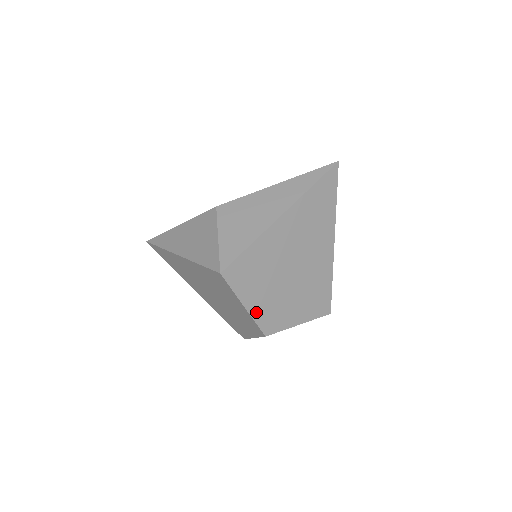
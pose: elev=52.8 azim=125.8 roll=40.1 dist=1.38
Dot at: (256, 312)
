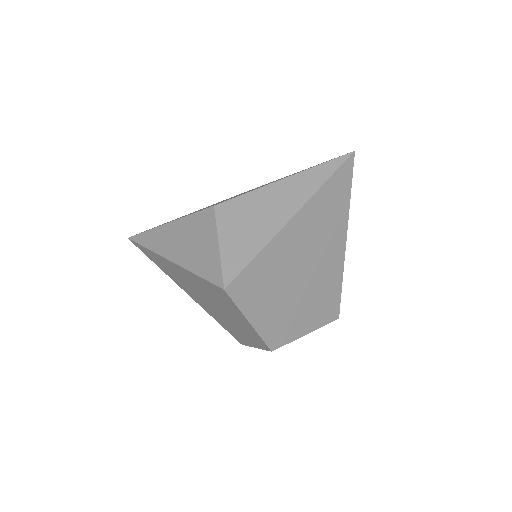
Dot at: (262, 327)
